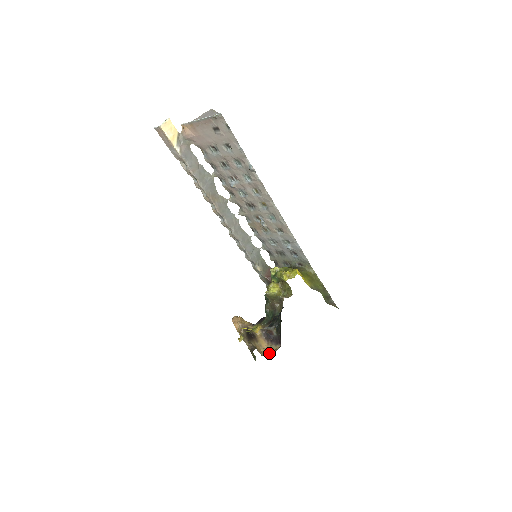
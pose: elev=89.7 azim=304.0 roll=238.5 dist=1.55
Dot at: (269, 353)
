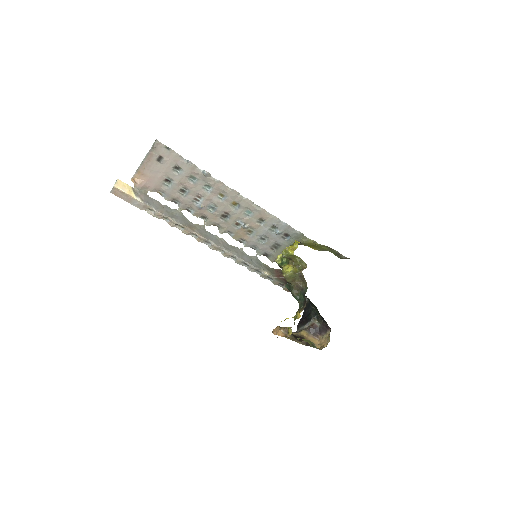
Dot at: (325, 343)
